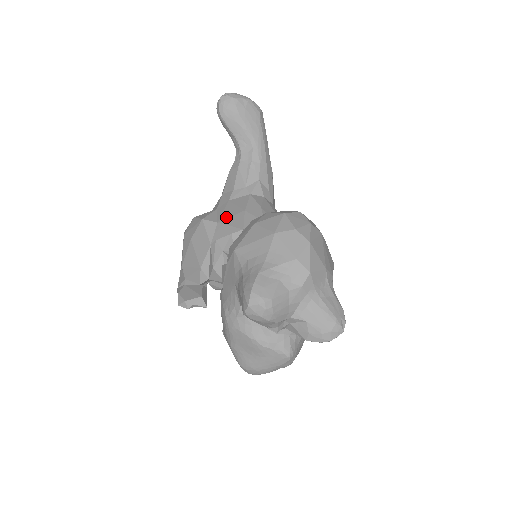
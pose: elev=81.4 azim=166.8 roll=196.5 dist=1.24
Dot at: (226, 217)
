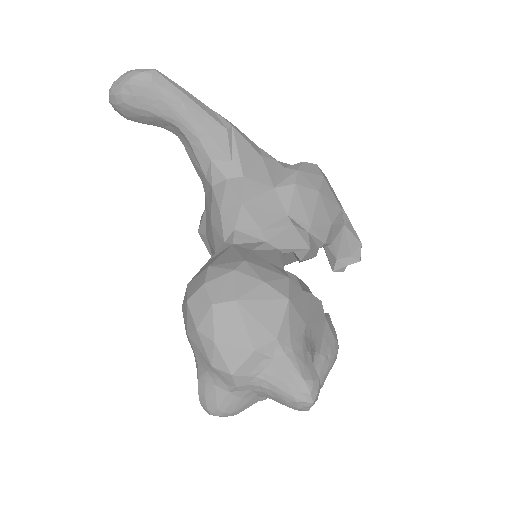
Dot at: (207, 229)
